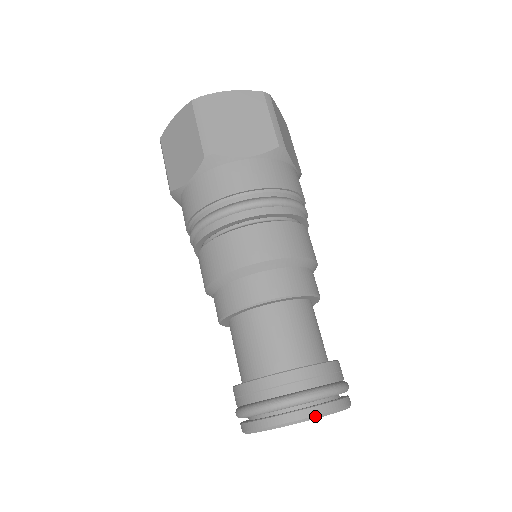
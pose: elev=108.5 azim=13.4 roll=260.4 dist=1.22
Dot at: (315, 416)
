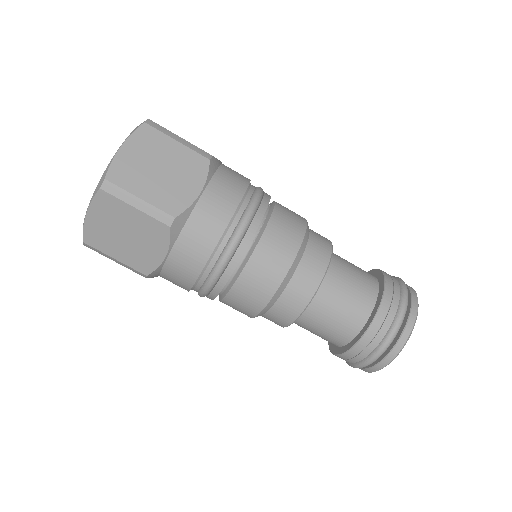
Dot at: (389, 363)
